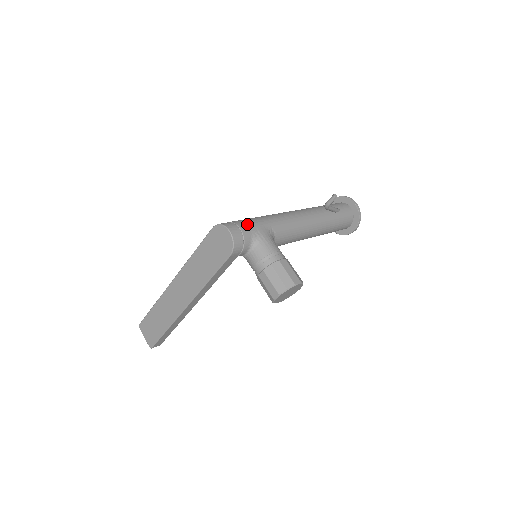
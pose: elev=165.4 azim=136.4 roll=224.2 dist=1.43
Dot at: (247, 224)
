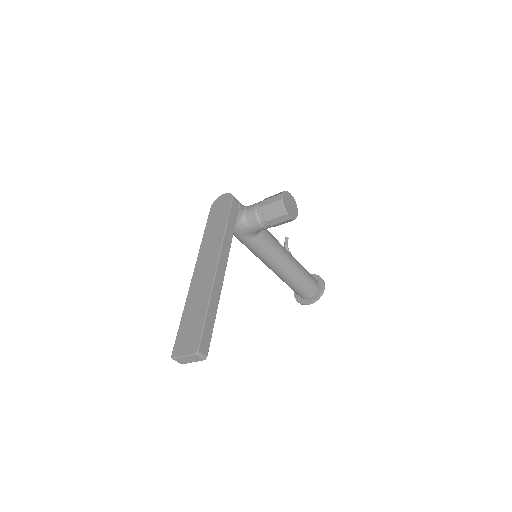
Dot at: occluded
